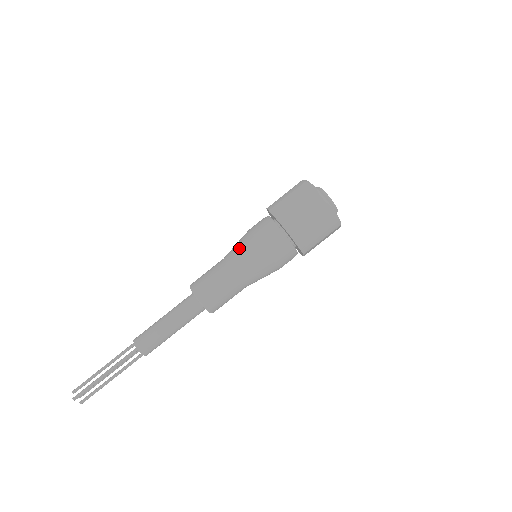
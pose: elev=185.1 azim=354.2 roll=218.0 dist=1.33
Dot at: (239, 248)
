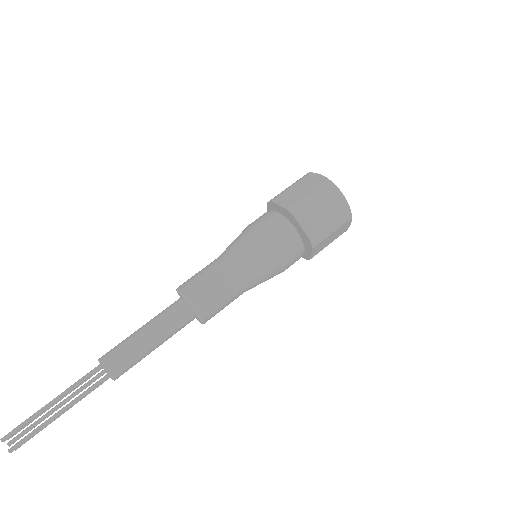
Dot at: (254, 258)
